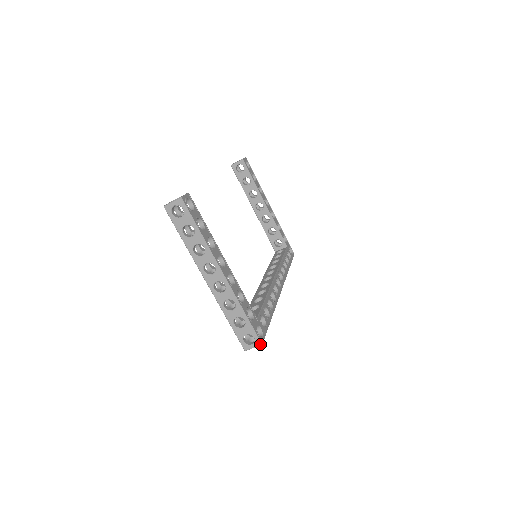
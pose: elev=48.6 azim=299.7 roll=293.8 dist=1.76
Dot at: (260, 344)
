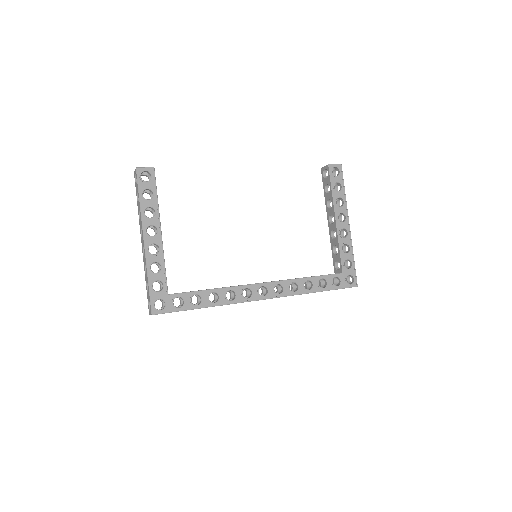
Dot at: (151, 313)
